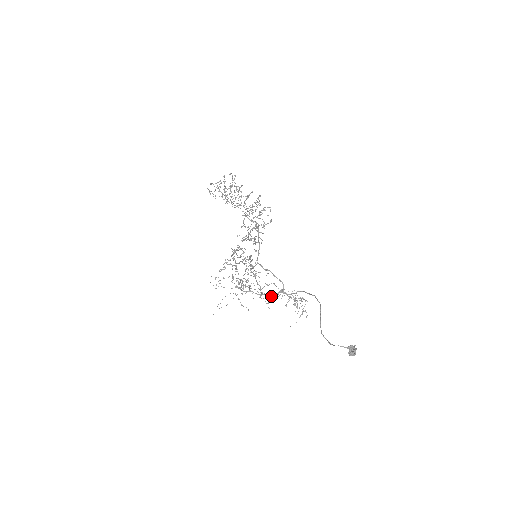
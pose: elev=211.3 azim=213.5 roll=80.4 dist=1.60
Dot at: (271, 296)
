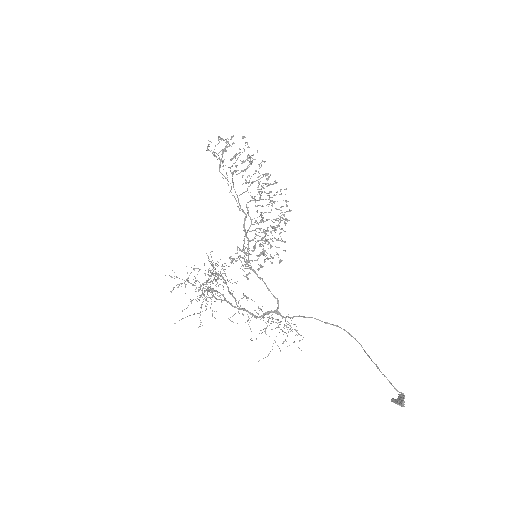
Dot at: occluded
